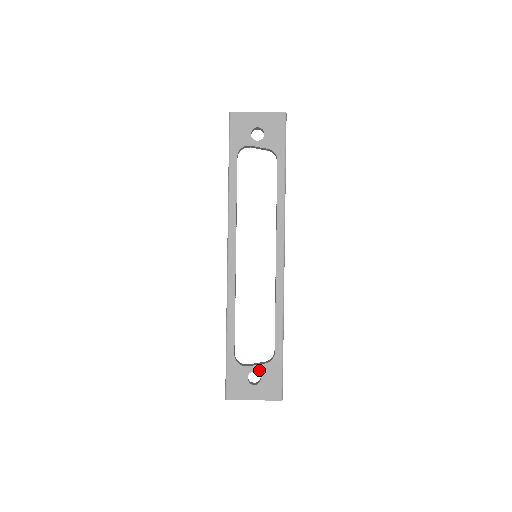
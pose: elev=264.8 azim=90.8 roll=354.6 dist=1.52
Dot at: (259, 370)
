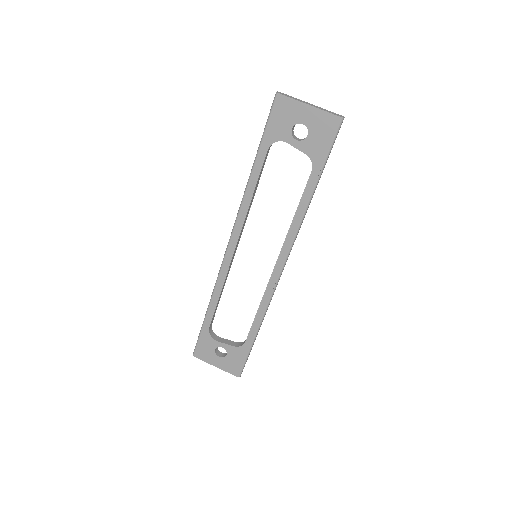
Dot at: (227, 348)
